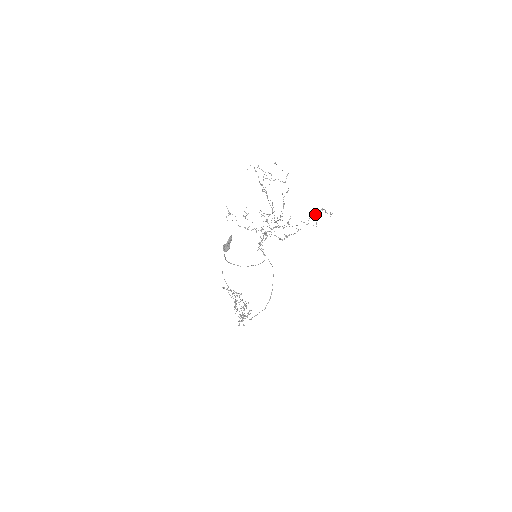
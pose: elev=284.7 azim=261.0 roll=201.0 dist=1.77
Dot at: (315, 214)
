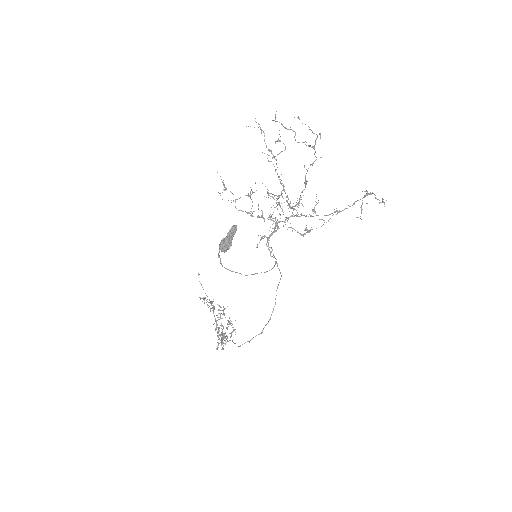
Dot at: (358, 200)
